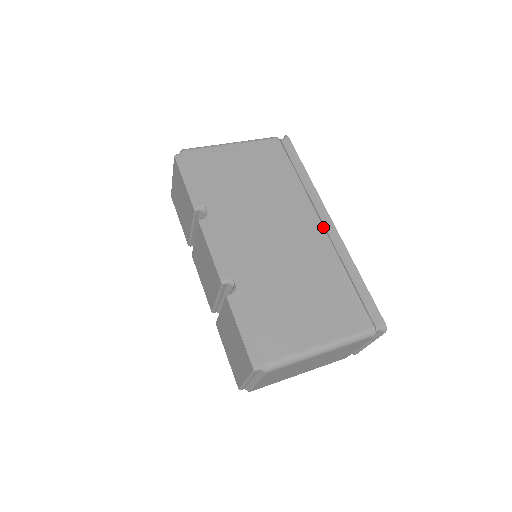
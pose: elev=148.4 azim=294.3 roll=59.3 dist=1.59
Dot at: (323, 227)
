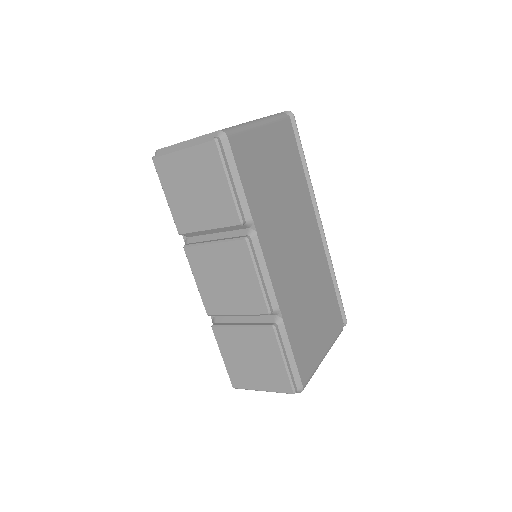
Dot at: occluded
